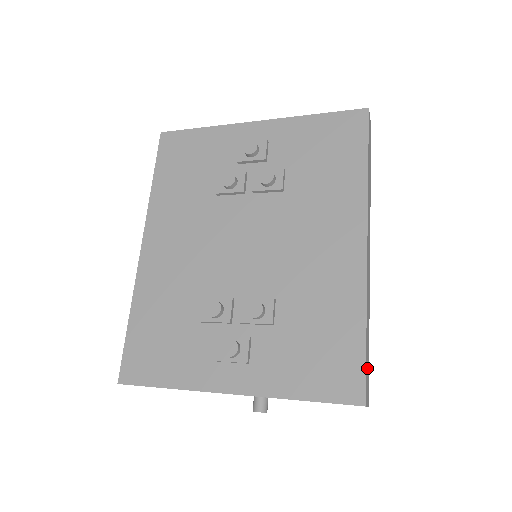
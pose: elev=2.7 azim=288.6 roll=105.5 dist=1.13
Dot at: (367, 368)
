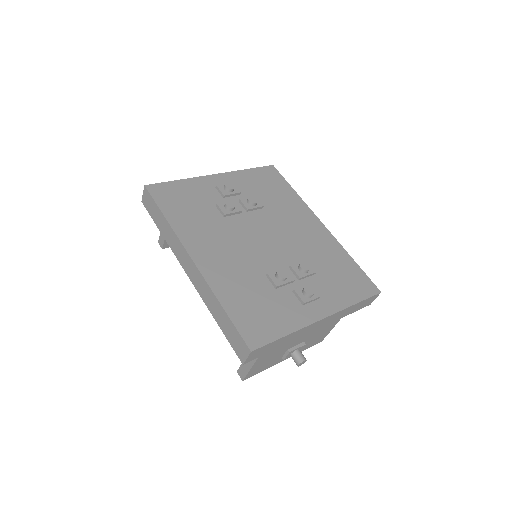
Dot at: occluded
